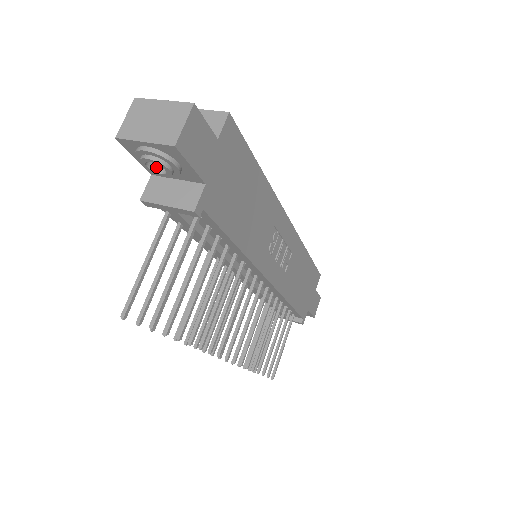
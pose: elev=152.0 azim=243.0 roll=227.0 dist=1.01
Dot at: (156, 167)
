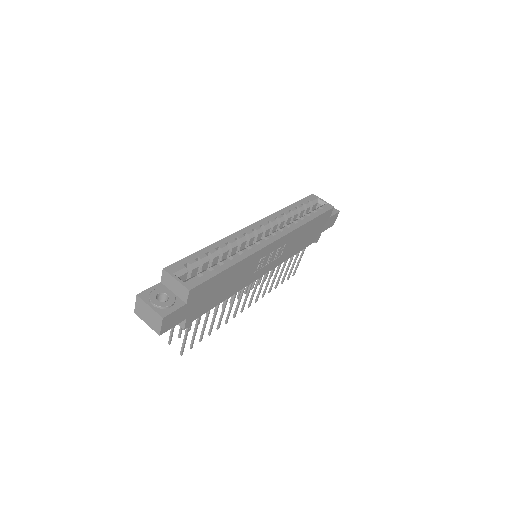
Dot at: occluded
